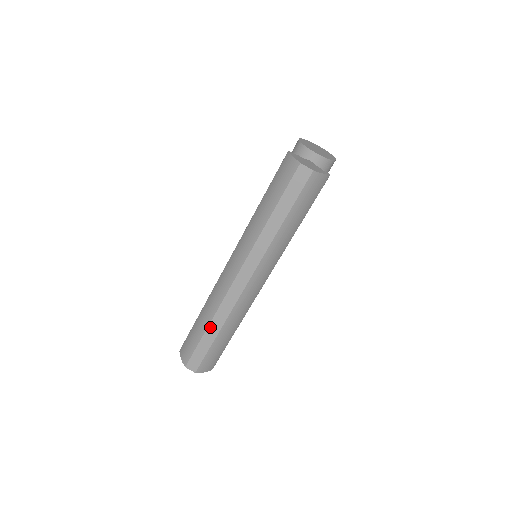
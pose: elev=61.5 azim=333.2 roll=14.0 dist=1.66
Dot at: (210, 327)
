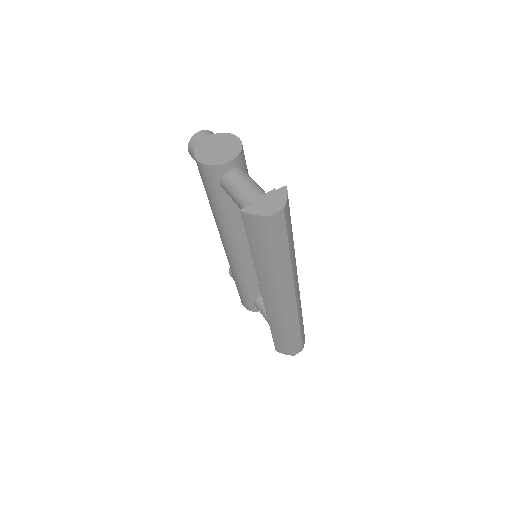
Dot at: (292, 331)
